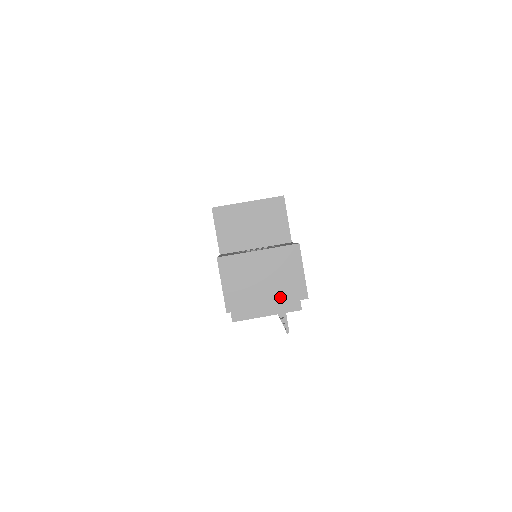
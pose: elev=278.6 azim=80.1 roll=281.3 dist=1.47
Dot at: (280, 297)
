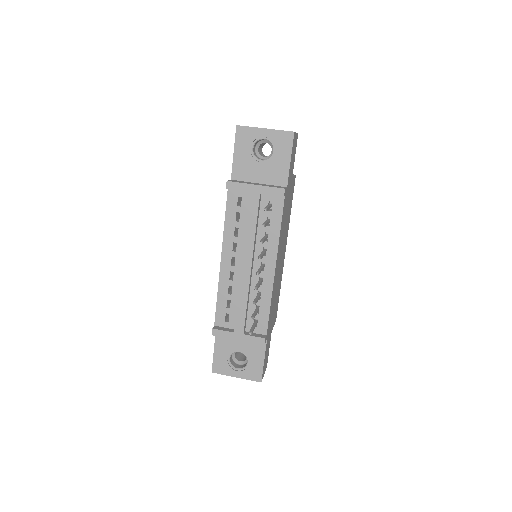
Dot at: (275, 130)
